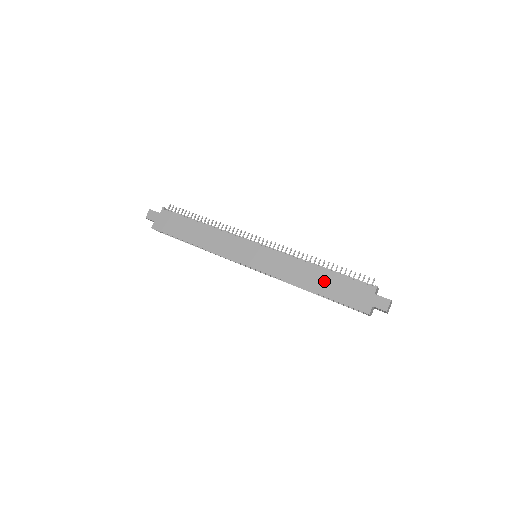
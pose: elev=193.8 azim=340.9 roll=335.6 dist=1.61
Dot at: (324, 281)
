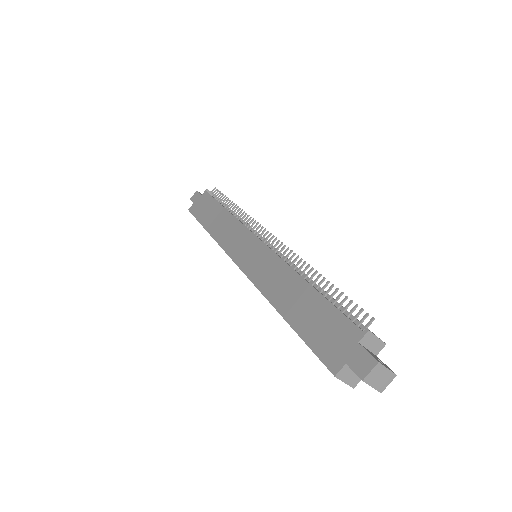
Dot at: (302, 303)
